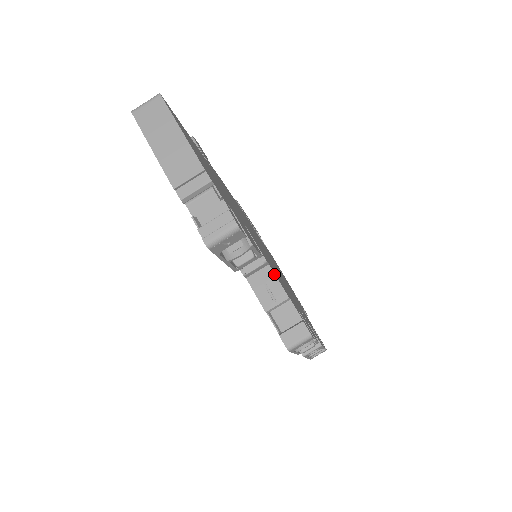
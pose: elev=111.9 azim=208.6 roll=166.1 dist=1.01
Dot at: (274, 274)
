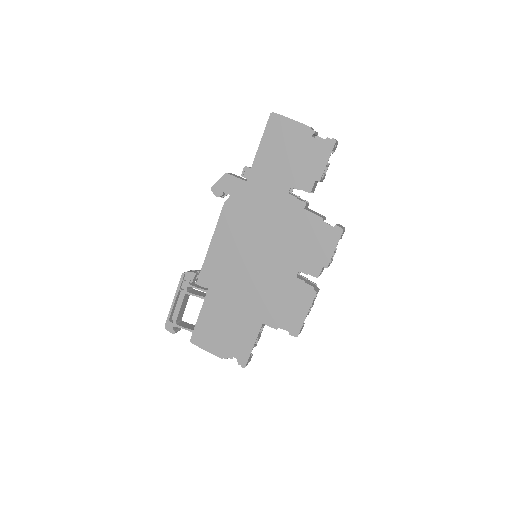
Dot at: occluded
